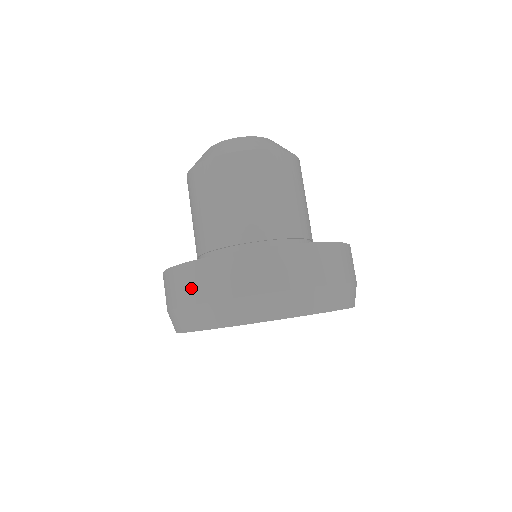
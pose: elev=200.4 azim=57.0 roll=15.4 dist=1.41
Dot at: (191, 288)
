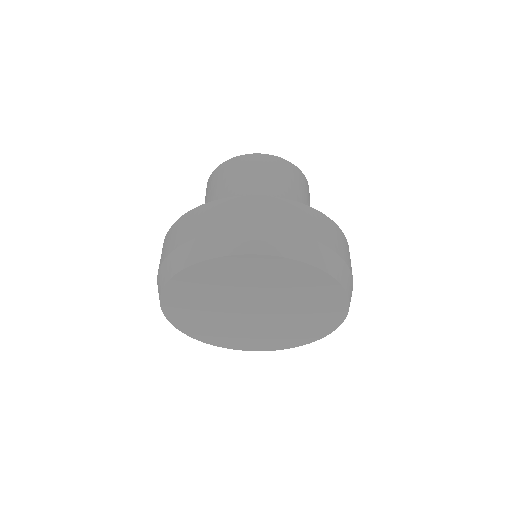
Dot at: (246, 215)
